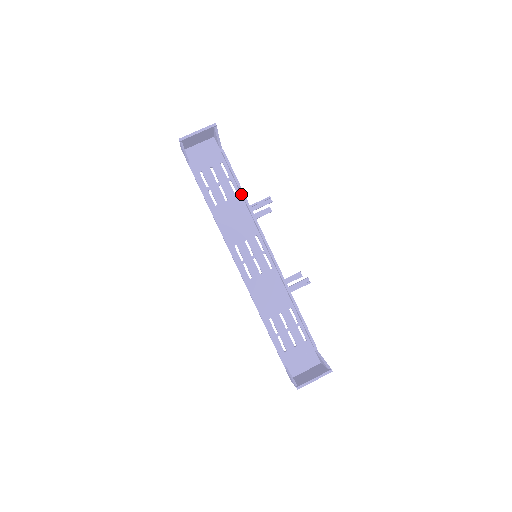
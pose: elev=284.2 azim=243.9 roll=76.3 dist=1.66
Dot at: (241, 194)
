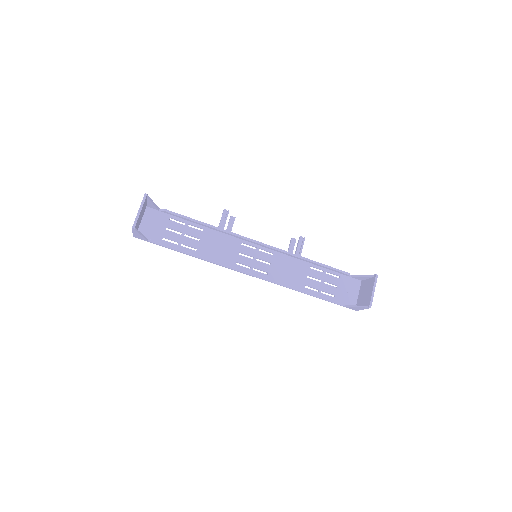
Dot at: (204, 226)
